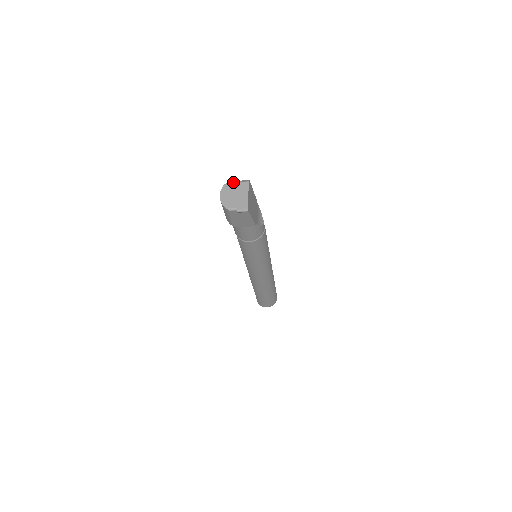
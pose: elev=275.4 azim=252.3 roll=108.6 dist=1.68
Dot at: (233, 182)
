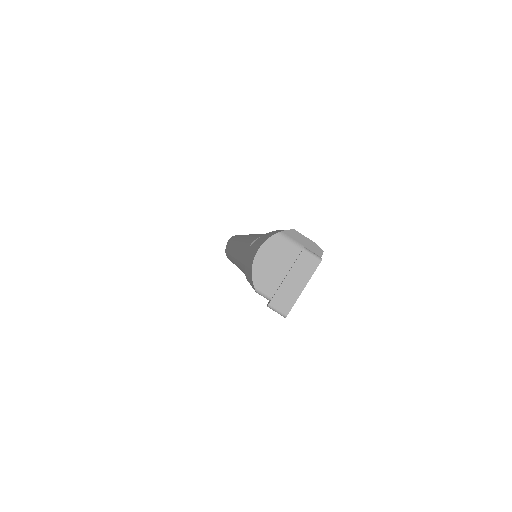
Dot at: (295, 237)
